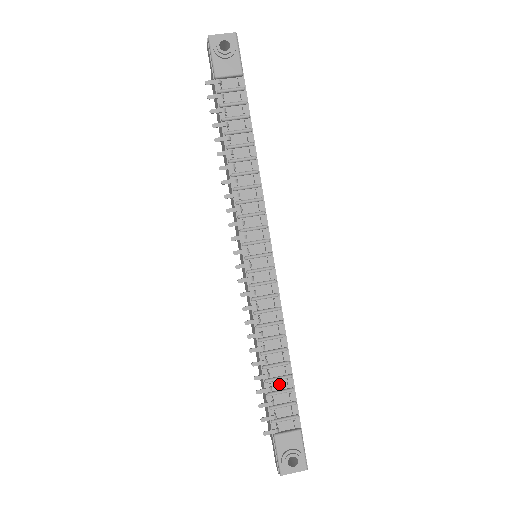
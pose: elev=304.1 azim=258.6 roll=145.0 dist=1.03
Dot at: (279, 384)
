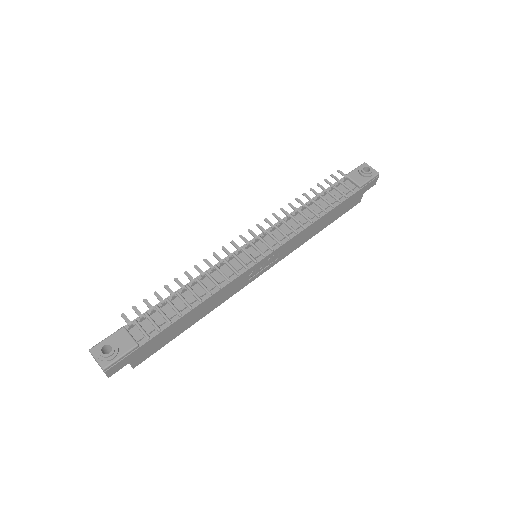
Dot at: (169, 311)
